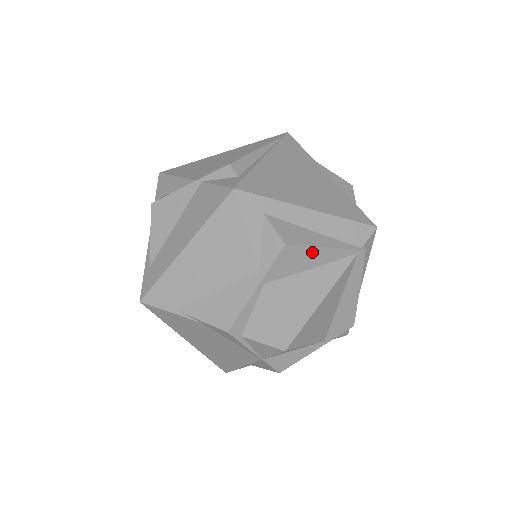
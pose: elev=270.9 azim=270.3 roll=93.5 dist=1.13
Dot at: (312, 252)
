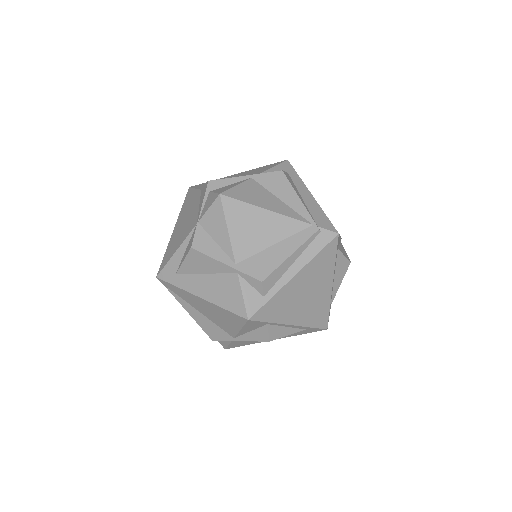
Dot at: (290, 191)
